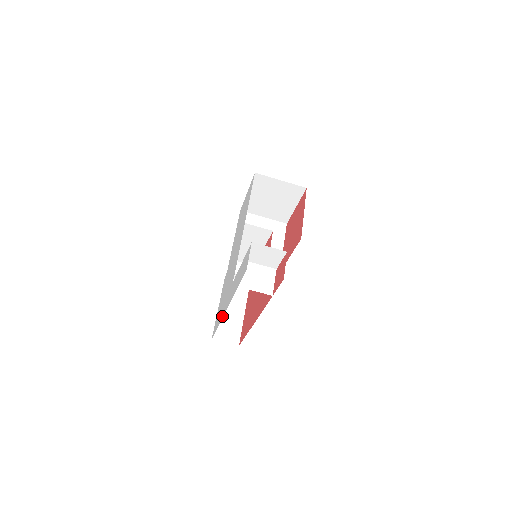
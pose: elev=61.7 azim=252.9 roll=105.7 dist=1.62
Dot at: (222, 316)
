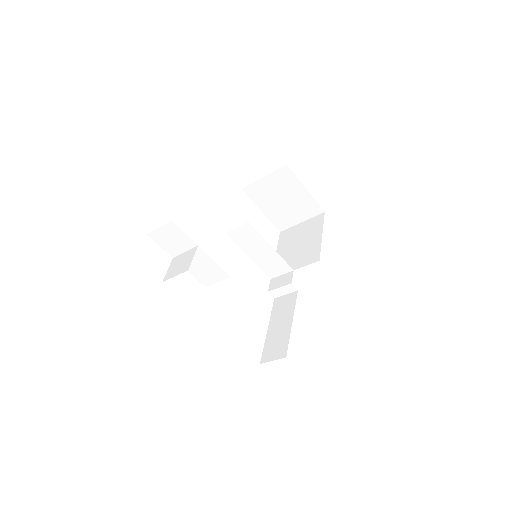
Dot at: occluded
